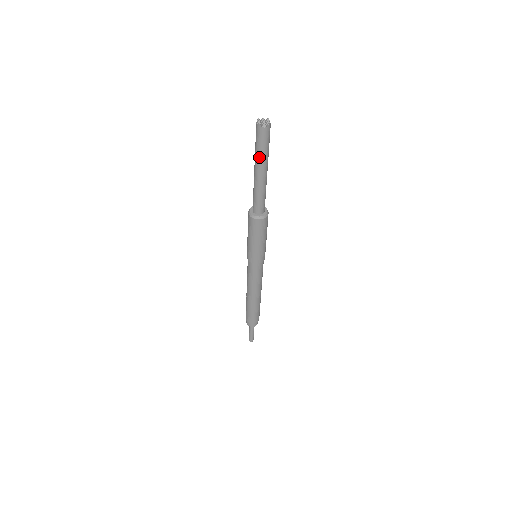
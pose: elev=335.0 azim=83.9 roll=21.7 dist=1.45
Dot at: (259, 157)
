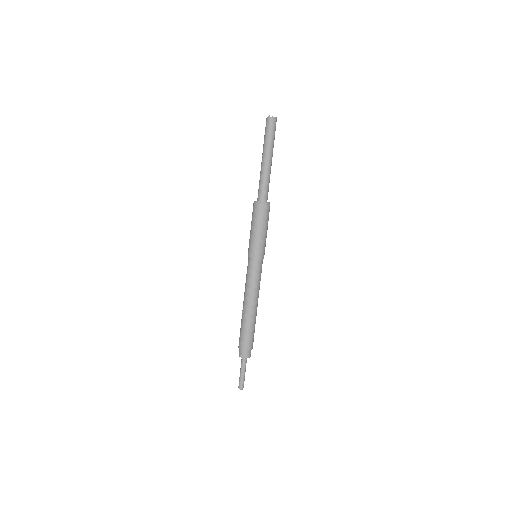
Dot at: (267, 144)
